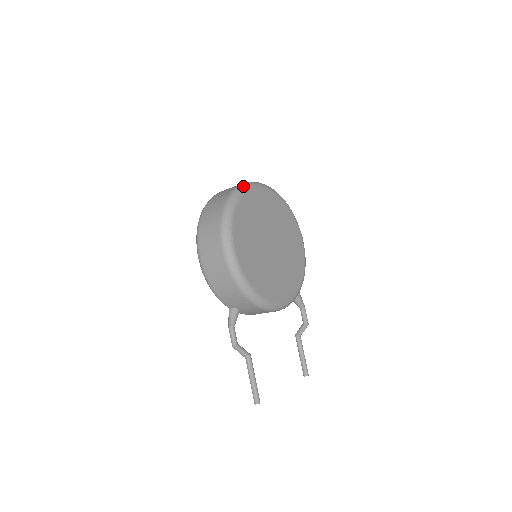
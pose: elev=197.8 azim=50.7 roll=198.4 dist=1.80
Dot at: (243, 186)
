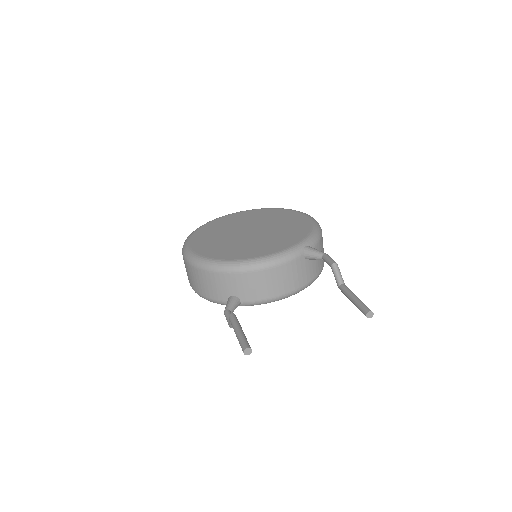
Dot at: occluded
